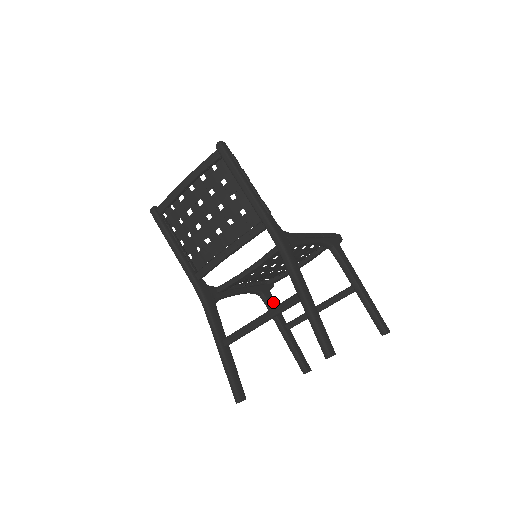
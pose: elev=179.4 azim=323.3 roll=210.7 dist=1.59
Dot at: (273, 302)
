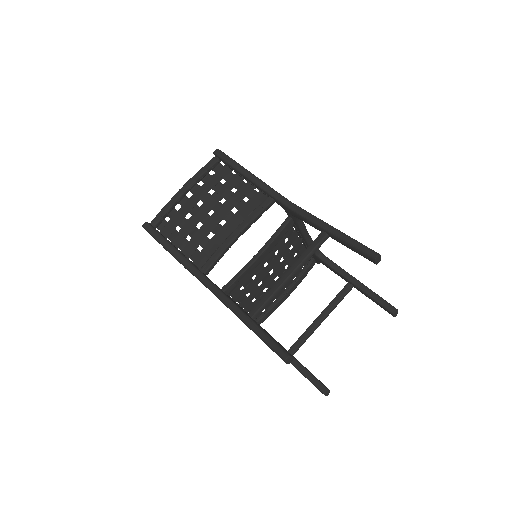
Dot at: (268, 333)
